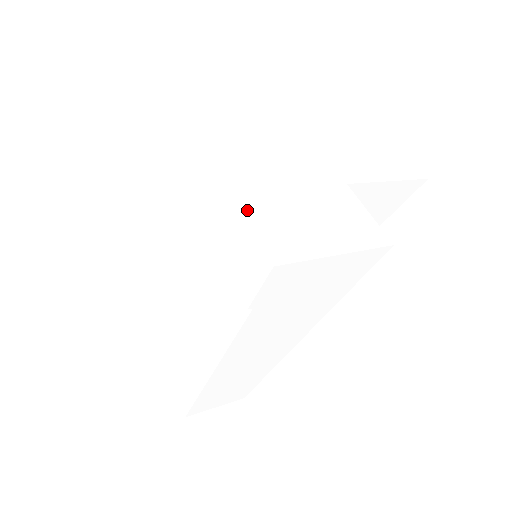
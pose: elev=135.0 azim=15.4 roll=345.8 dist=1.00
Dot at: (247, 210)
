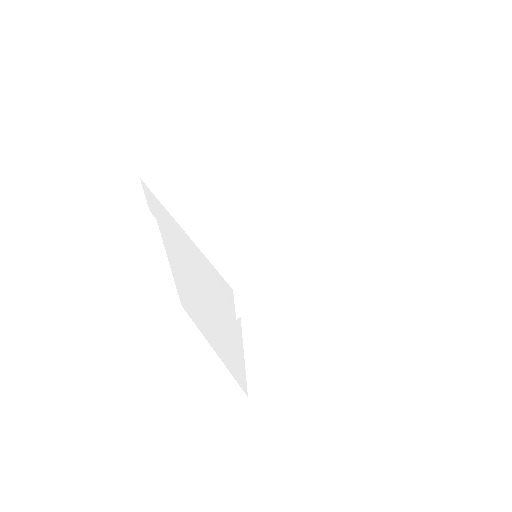
Dot at: (206, 250)
